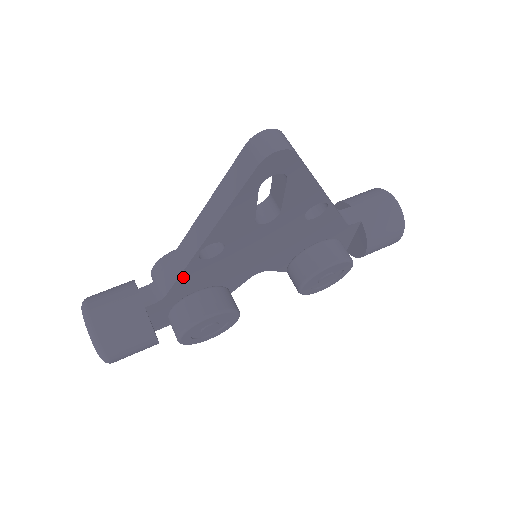
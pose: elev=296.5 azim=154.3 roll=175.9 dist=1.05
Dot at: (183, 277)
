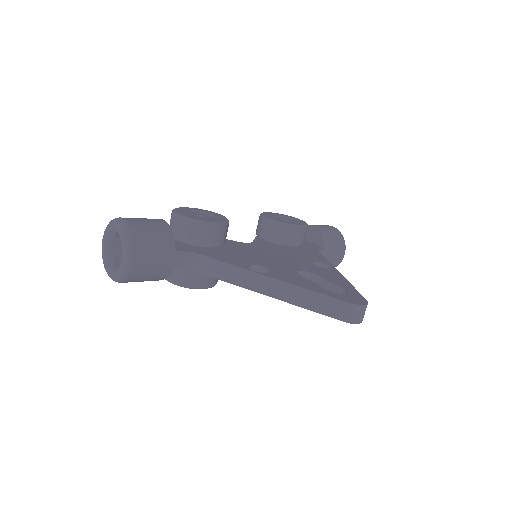
Dot at: (220, 278)
